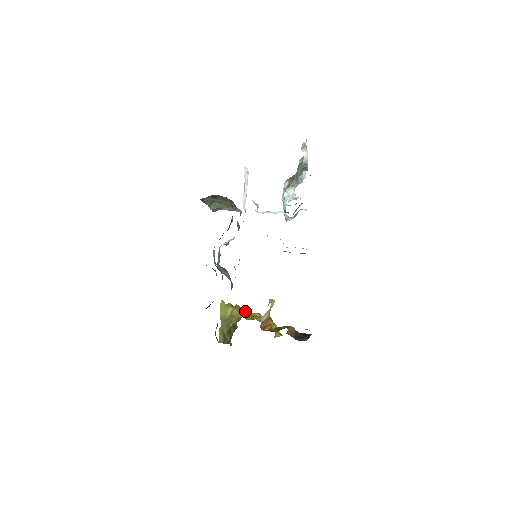
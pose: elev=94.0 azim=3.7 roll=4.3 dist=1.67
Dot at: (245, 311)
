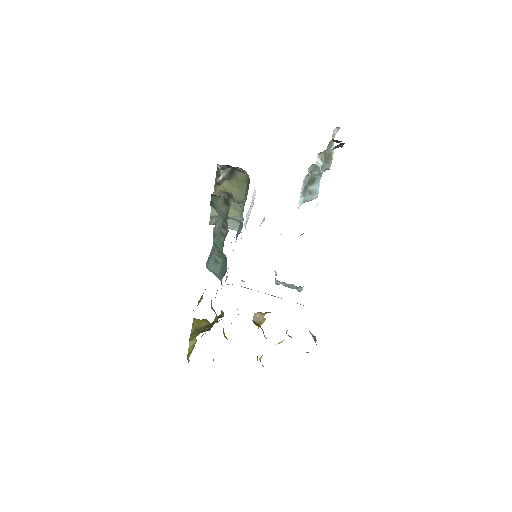
Dot at: occluded
